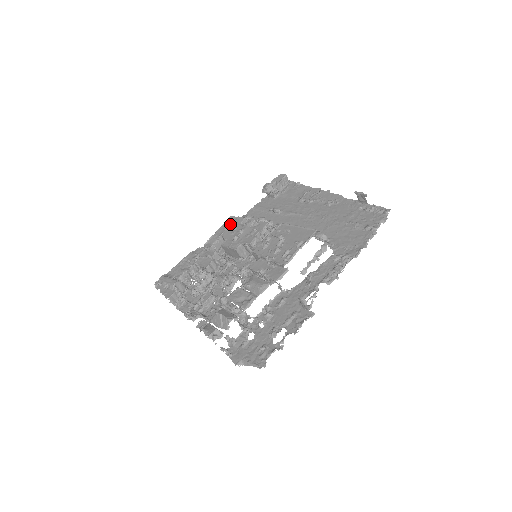
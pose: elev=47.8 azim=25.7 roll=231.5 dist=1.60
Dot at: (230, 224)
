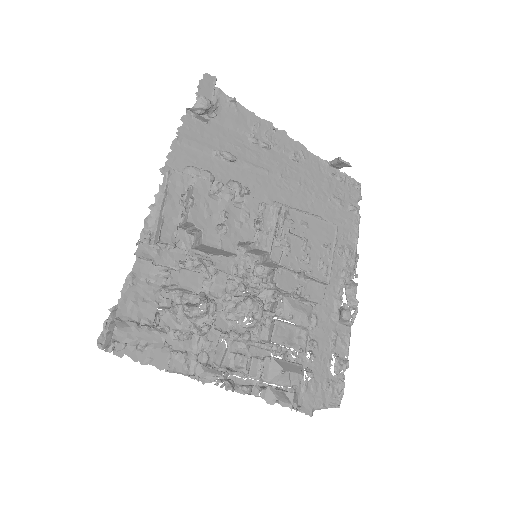
Dot at: (185, 191)
